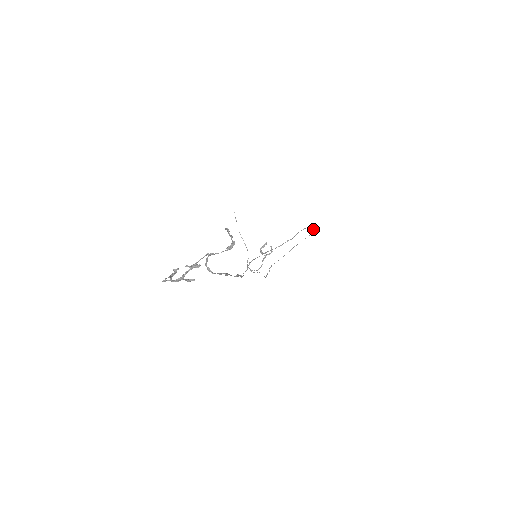
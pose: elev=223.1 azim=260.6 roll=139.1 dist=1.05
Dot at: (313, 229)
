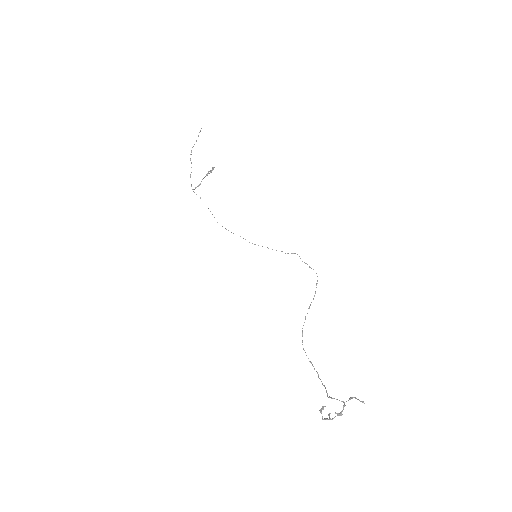
Dot at: occluded
